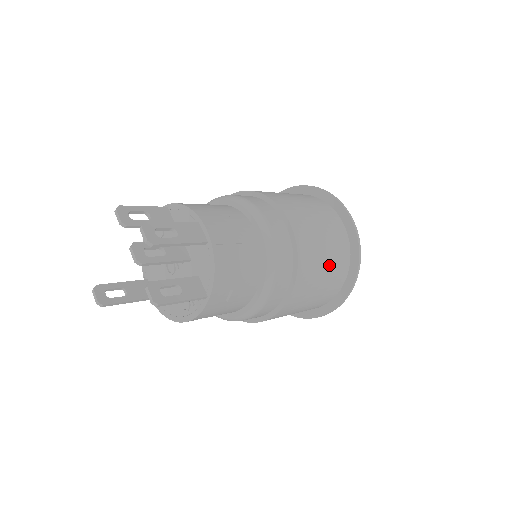
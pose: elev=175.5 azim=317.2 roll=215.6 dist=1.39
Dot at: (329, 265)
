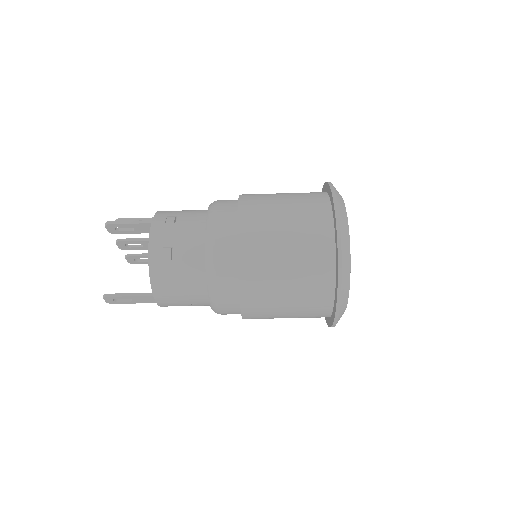
Dot at: (289, 194)
